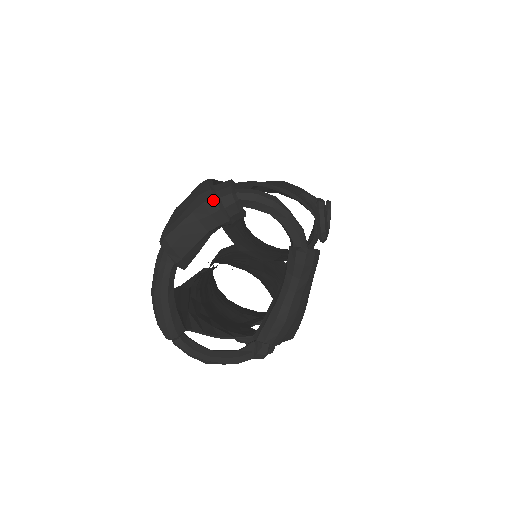
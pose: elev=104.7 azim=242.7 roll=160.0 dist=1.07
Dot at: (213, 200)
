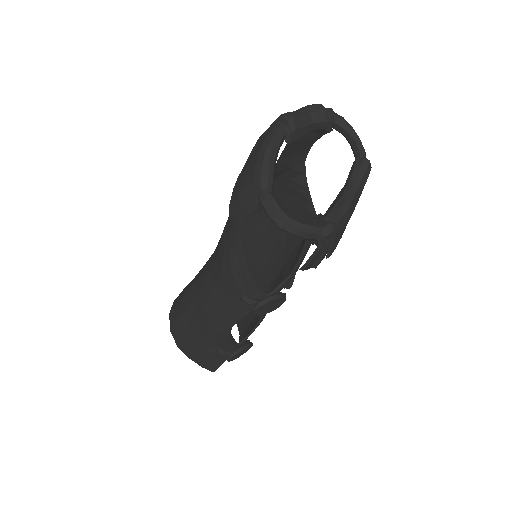
Dot at: (322, 105)
